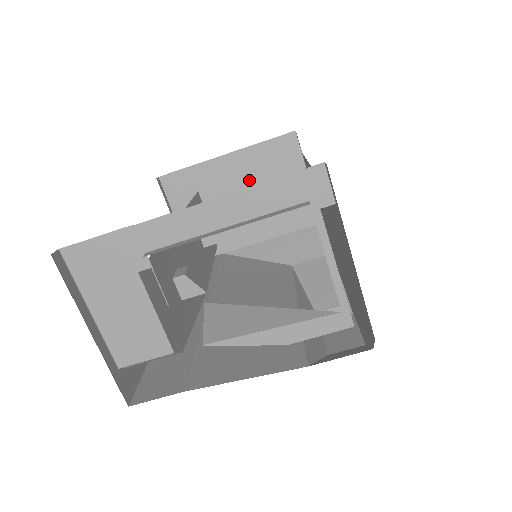
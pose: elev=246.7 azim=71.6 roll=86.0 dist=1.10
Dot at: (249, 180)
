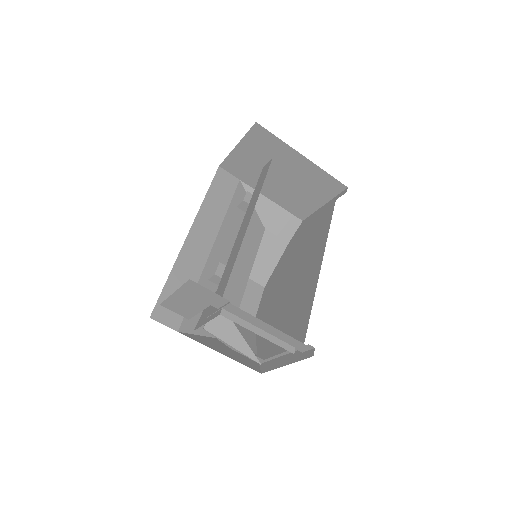
Dot at: (298, 175)
